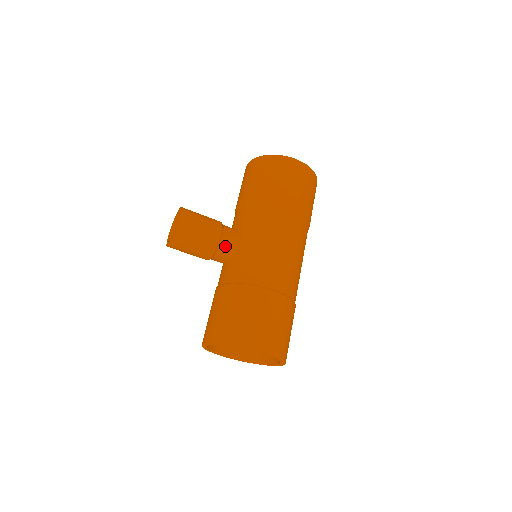
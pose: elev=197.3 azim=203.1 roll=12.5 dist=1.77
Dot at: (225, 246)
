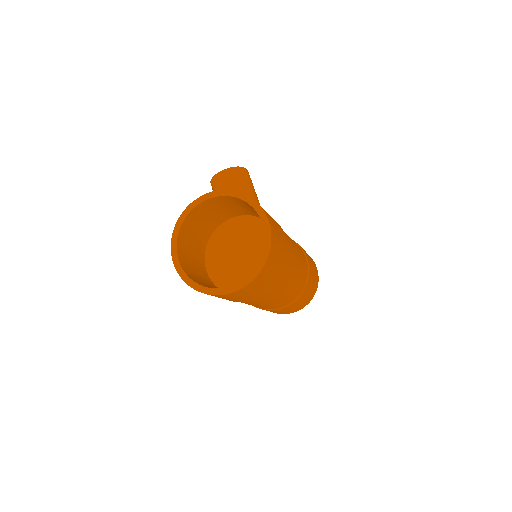
Dot at: occluded
